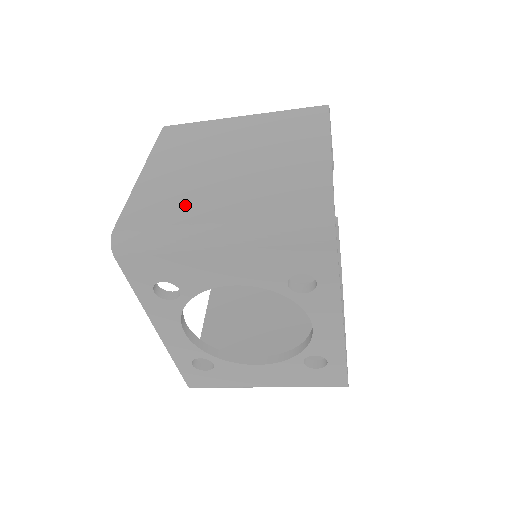
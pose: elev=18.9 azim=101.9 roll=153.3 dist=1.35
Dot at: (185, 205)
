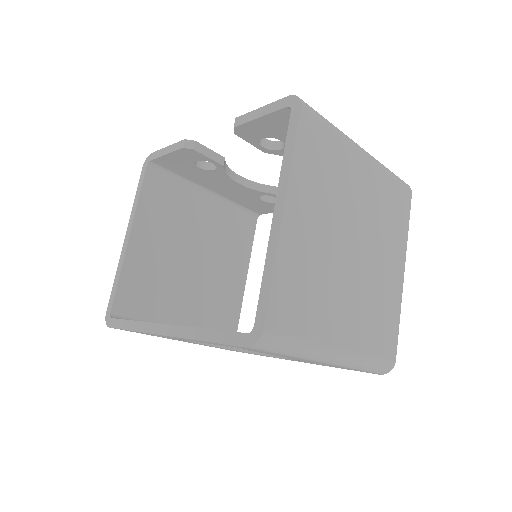
Dot at: (321, 308)
